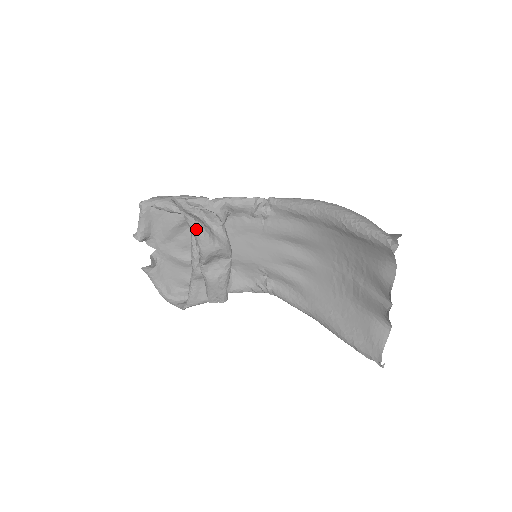
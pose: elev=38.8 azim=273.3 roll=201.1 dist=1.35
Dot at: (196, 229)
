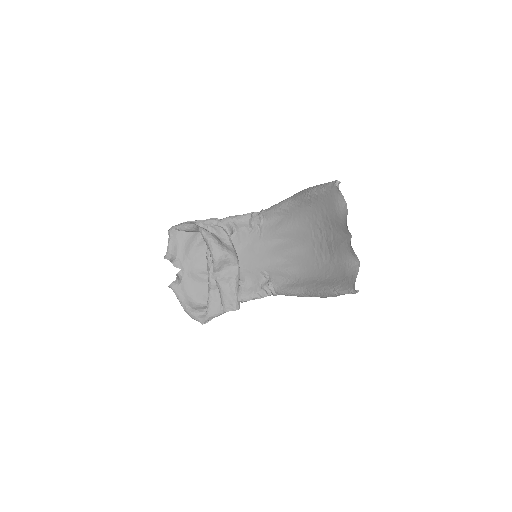
Dot at: (208, 237)
